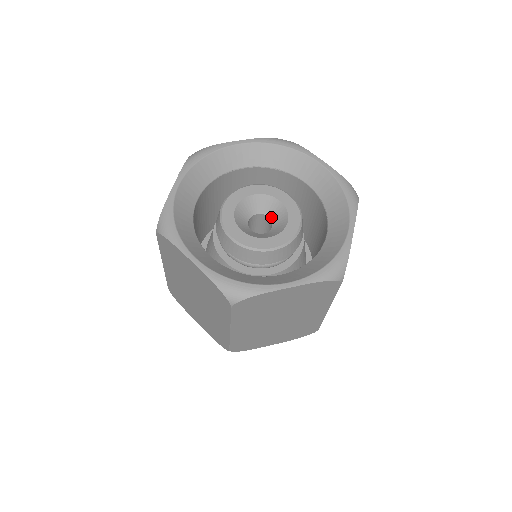
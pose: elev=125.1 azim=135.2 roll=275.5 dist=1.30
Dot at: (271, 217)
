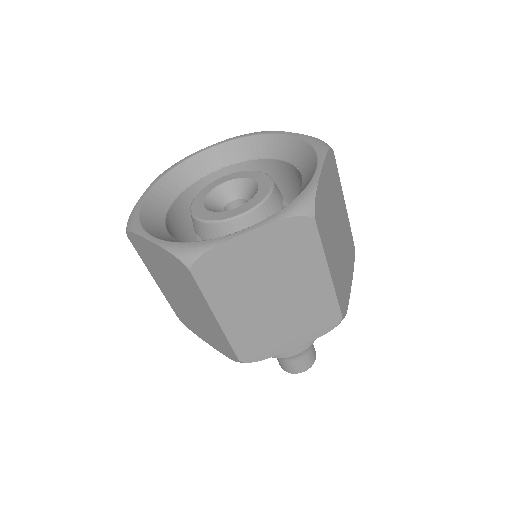
Dot at: (247, 198)
